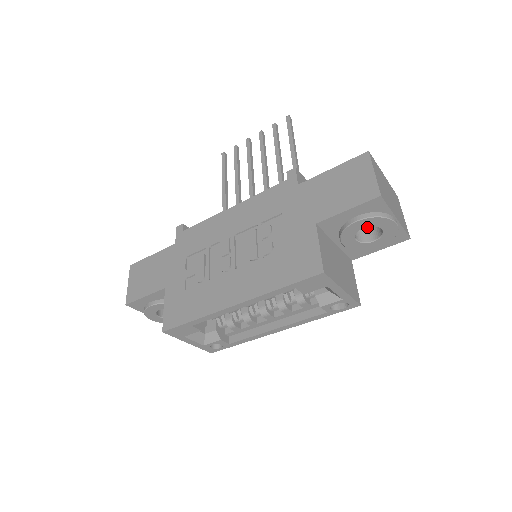
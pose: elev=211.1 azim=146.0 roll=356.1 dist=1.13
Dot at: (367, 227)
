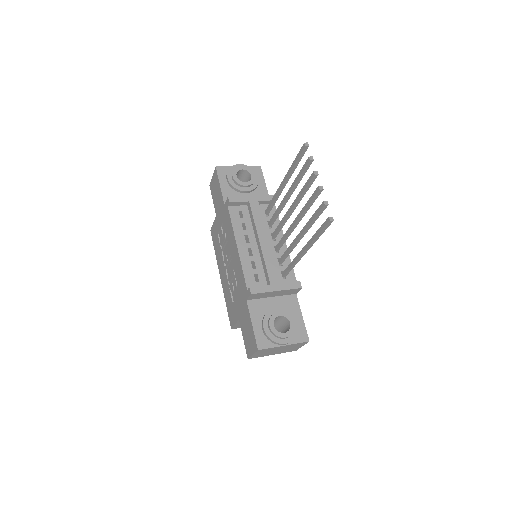
Dot at: occluded
